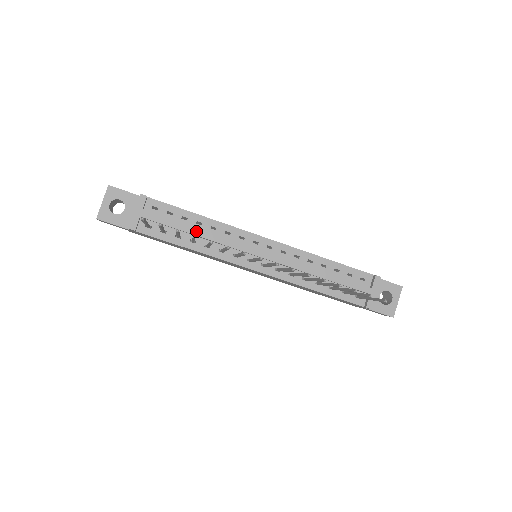
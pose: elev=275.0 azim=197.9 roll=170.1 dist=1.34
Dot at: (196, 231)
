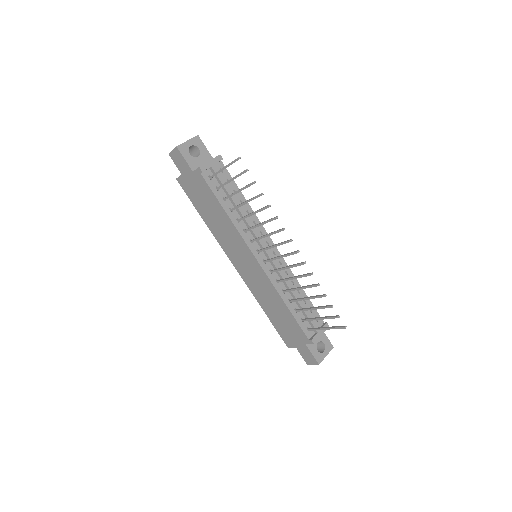
Dot at: occluded
